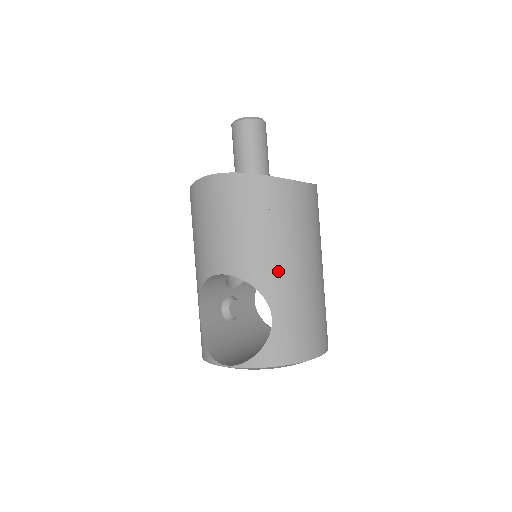
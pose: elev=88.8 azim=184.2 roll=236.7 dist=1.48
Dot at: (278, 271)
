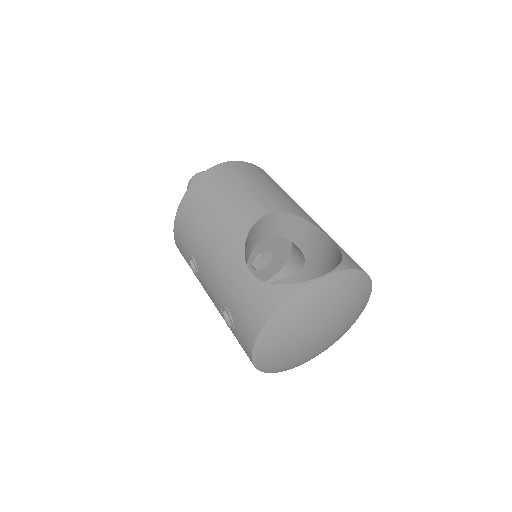
Dot at: (309, 216)
